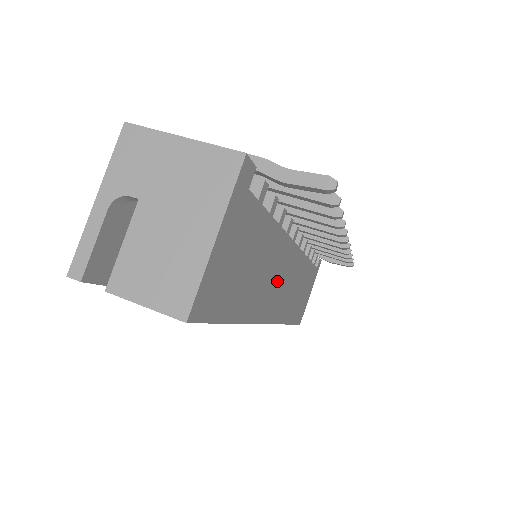
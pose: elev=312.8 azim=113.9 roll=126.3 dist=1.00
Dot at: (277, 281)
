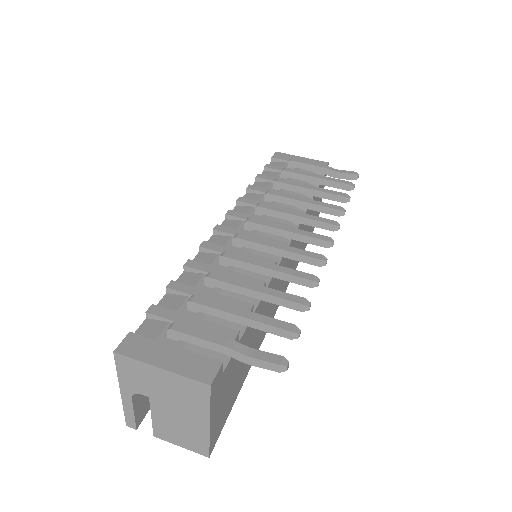
Dot at: occluded
